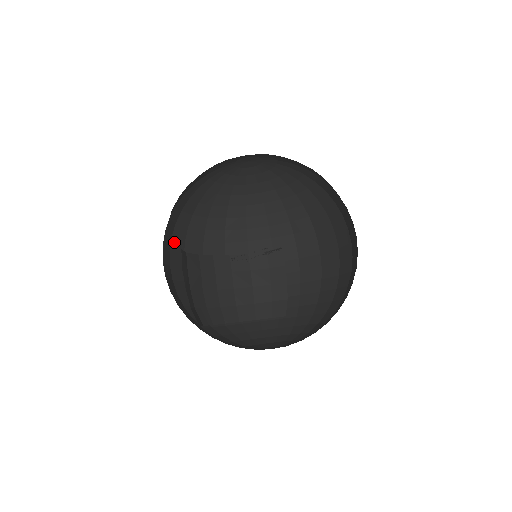
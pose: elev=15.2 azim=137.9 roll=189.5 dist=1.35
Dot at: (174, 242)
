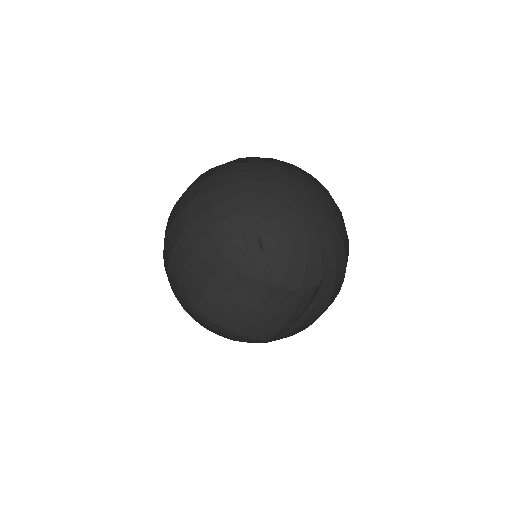
Dot at: (244, 268)
